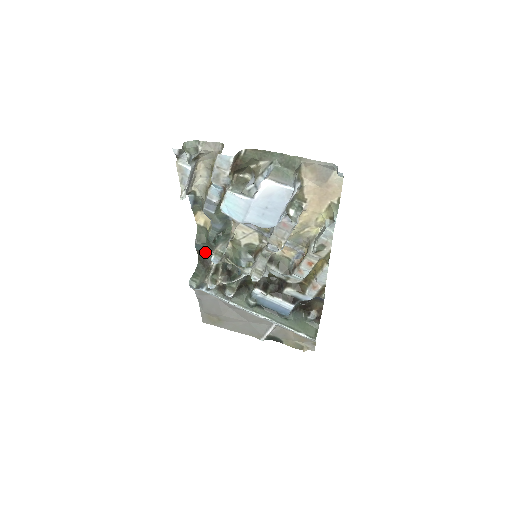
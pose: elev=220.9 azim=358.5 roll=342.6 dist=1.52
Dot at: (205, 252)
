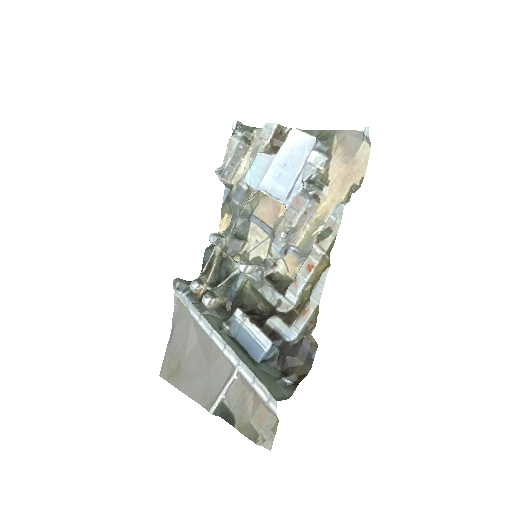
Dot at: occluded
